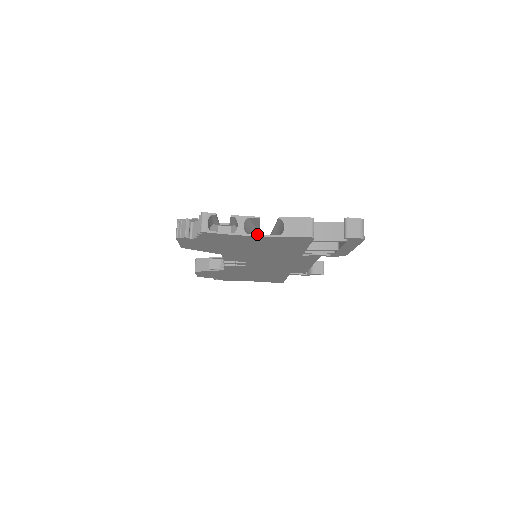
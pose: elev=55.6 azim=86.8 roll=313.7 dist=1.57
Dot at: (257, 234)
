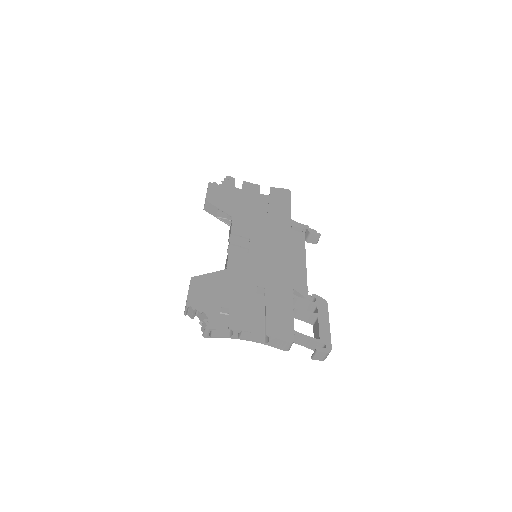
Dot at: (247, 340)
